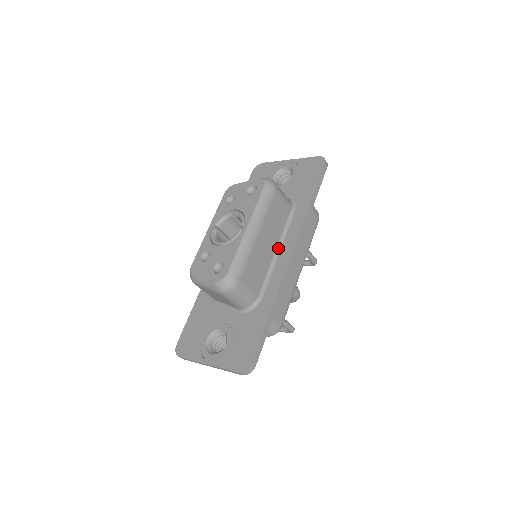
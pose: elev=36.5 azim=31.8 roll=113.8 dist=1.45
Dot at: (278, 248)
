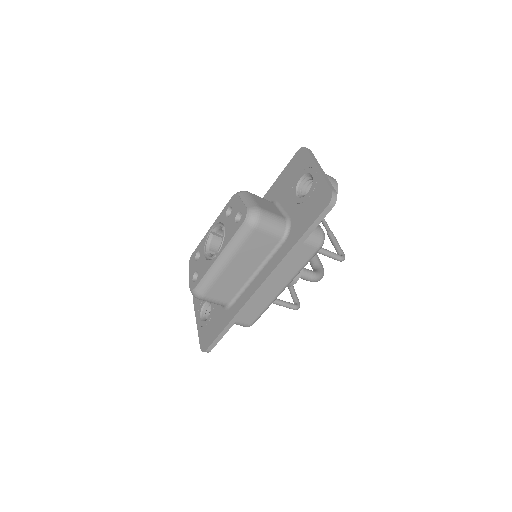
Dot at: (257, 271)
